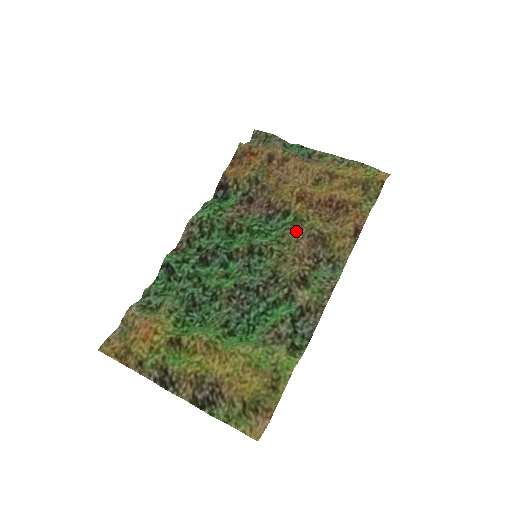
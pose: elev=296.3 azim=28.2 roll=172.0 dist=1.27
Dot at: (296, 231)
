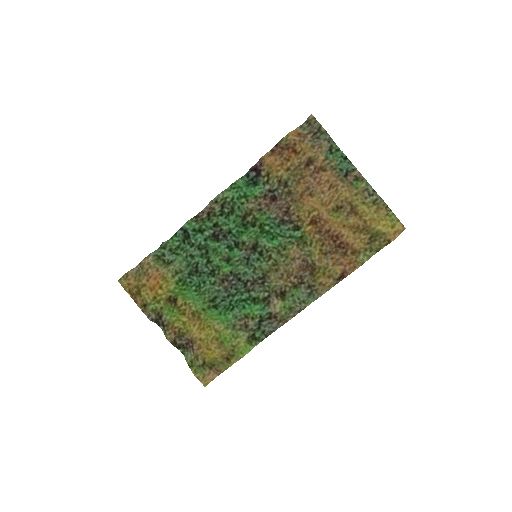
Dot at: (296, 250)
